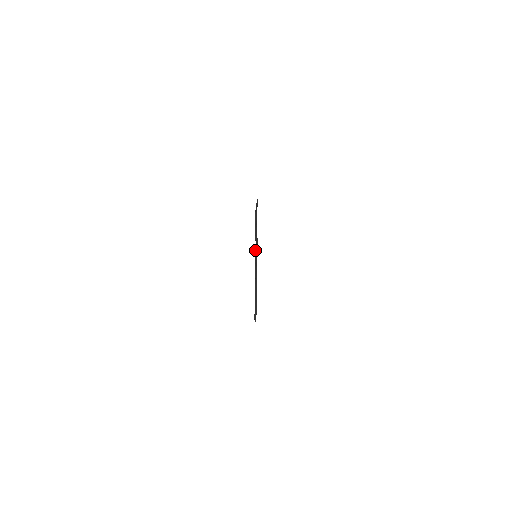
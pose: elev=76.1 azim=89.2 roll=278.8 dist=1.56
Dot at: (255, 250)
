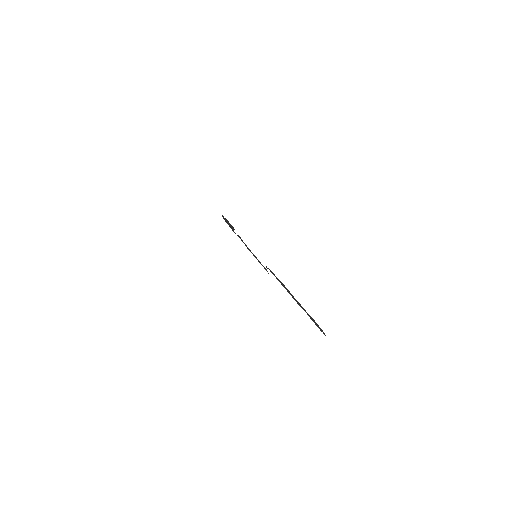
Dot at: occluded
